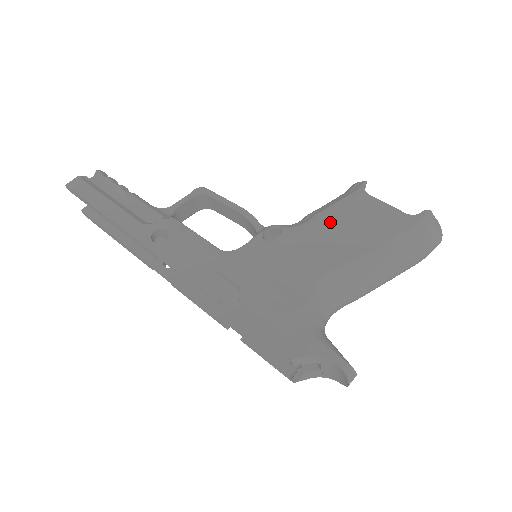
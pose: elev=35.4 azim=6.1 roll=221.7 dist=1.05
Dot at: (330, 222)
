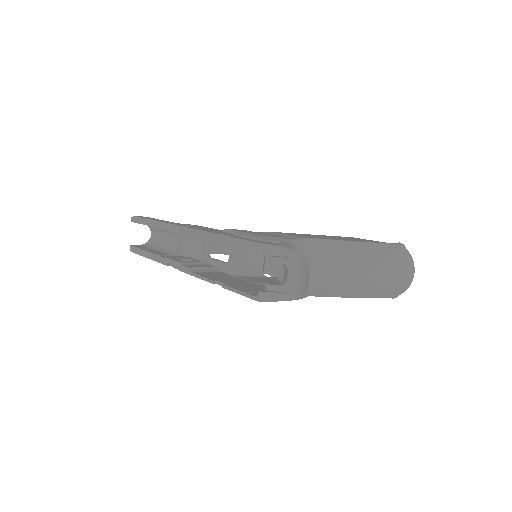
Dot at: occluded
